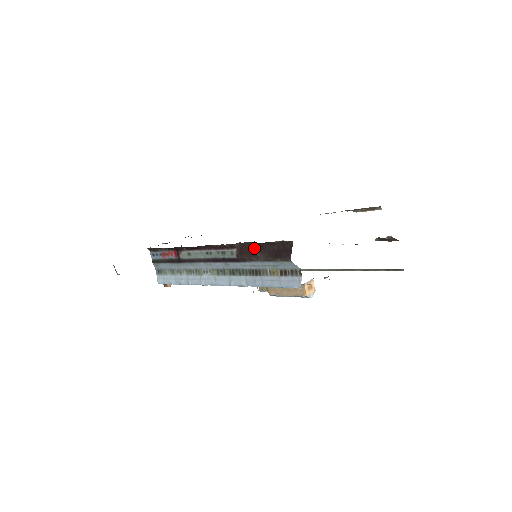
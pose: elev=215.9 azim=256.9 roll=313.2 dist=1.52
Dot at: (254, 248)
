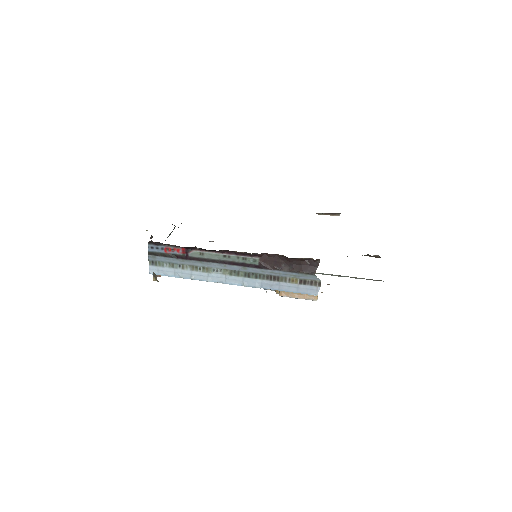
Dot at: (279, 259)
